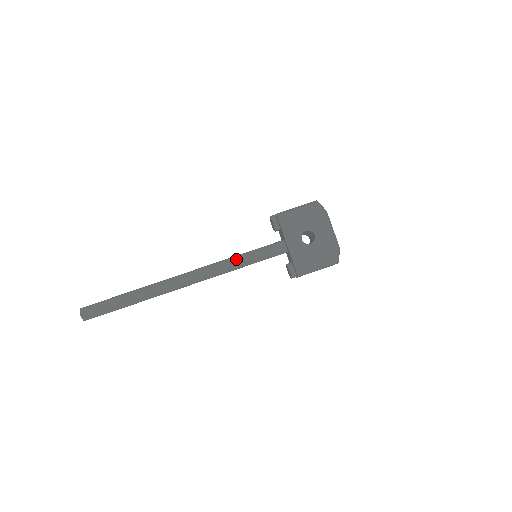
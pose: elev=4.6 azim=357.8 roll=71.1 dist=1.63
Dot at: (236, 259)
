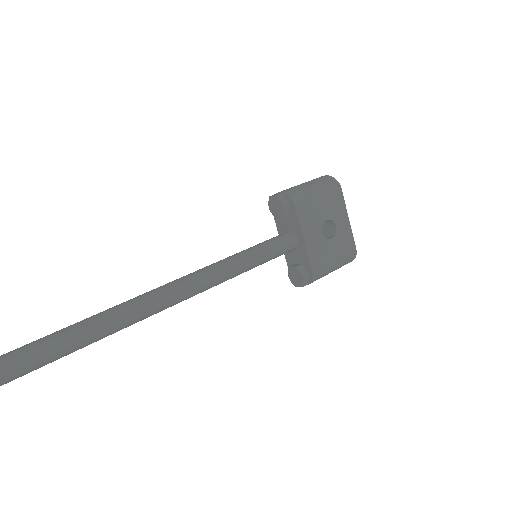
Dot at: (235, 263)
